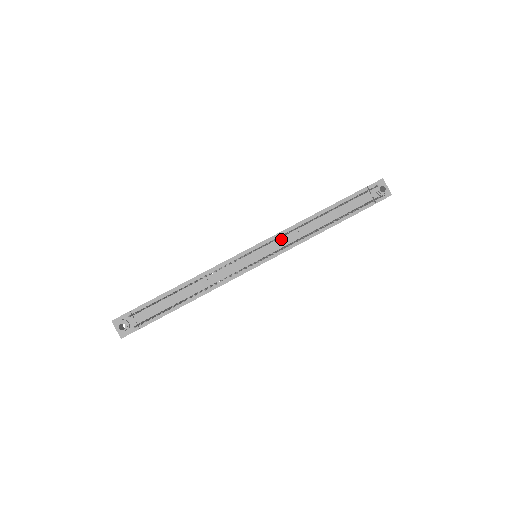
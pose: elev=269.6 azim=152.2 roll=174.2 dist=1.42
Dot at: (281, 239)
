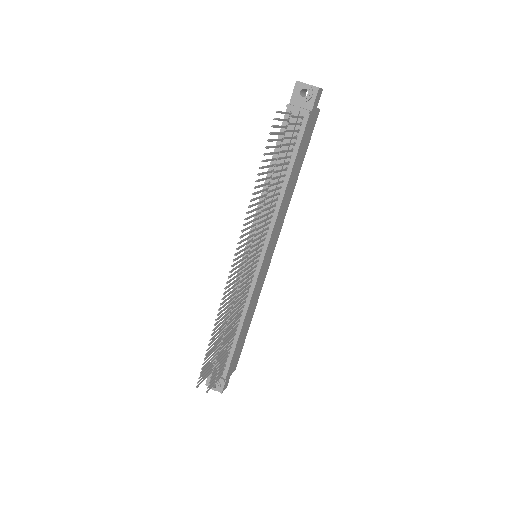
Dot at: occluded
